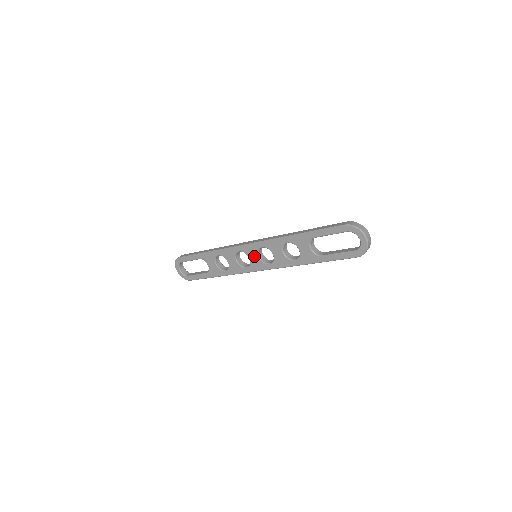
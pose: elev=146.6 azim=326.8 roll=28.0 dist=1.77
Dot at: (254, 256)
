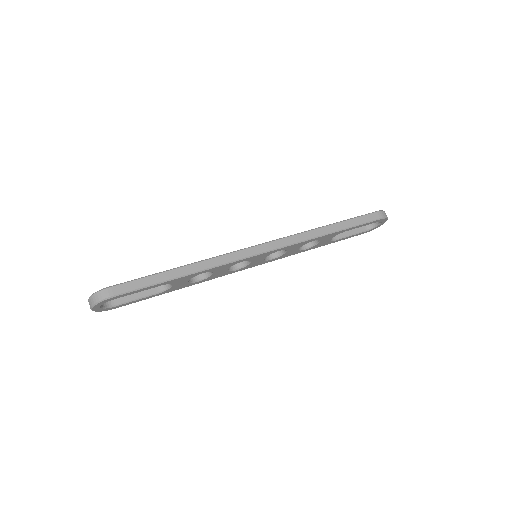
Dot at: (260, 259)
